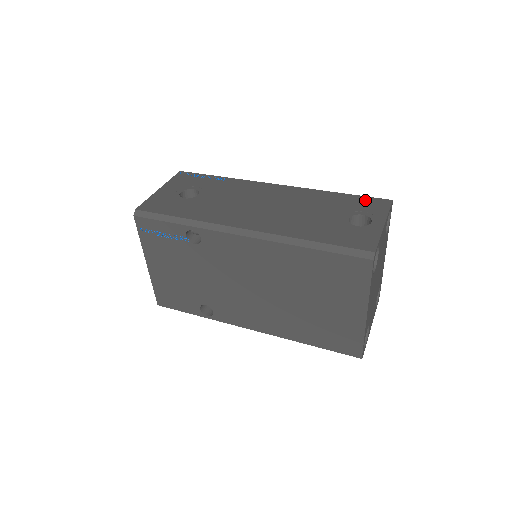
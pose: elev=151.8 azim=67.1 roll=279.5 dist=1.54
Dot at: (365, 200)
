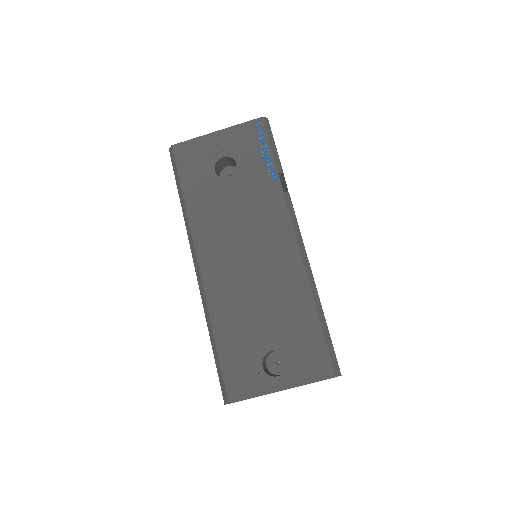
Dot at: (317, 348)
